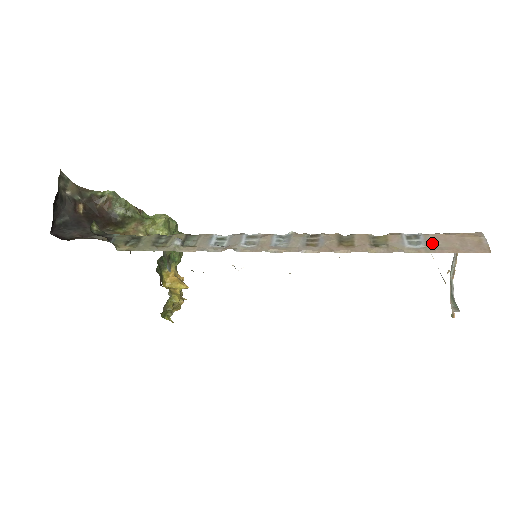
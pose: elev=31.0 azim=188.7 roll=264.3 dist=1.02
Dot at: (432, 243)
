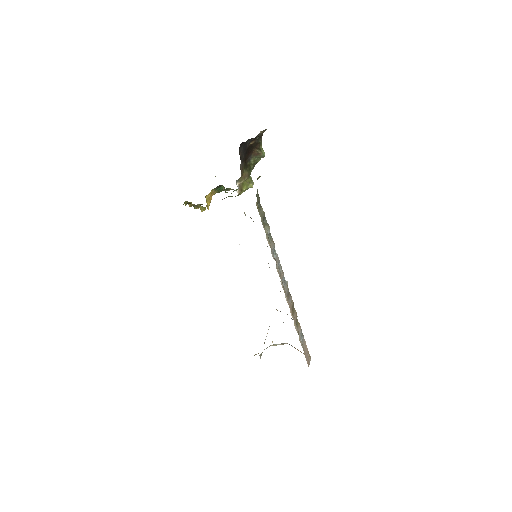
Dot at: (304, 344)
